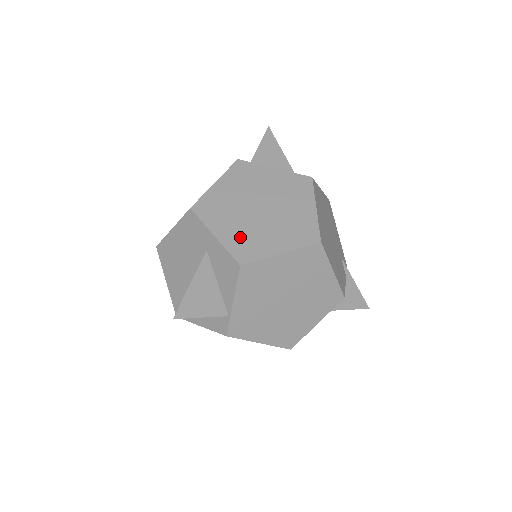
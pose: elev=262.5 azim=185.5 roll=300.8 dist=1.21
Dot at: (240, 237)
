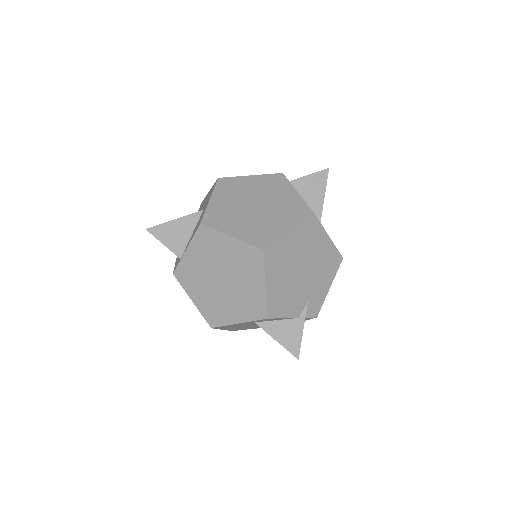
Dot at: (222, 210)
